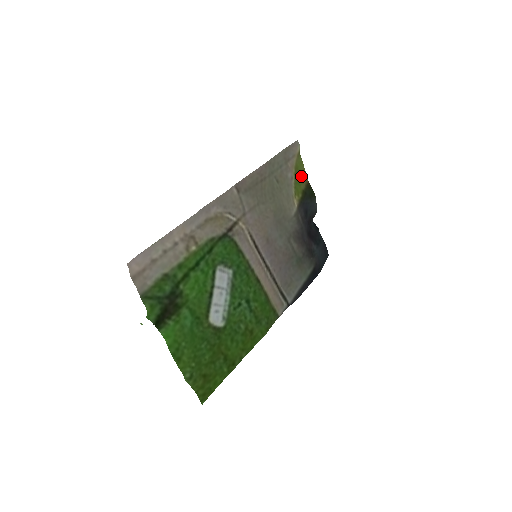
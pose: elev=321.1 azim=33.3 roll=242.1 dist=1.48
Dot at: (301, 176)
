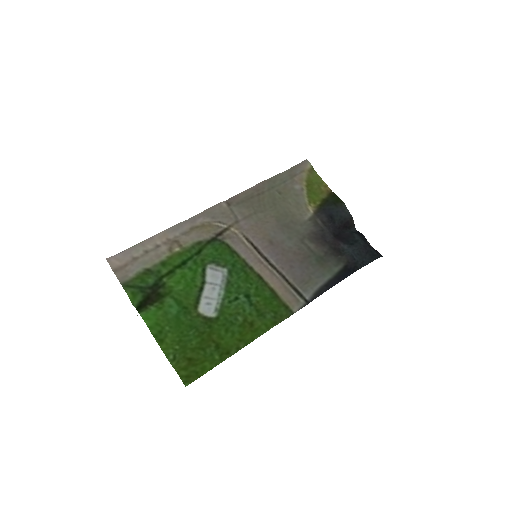
Dot at: (318, 187)
